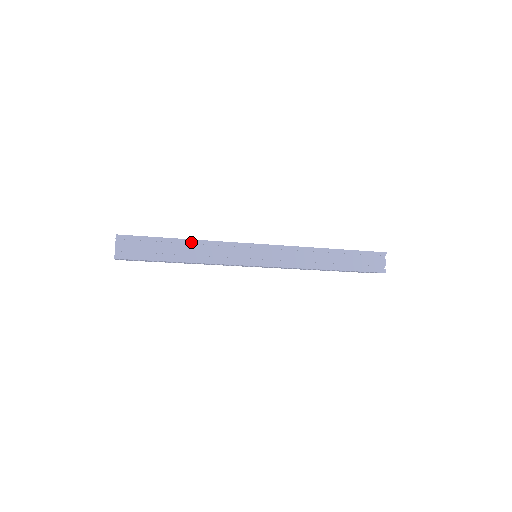
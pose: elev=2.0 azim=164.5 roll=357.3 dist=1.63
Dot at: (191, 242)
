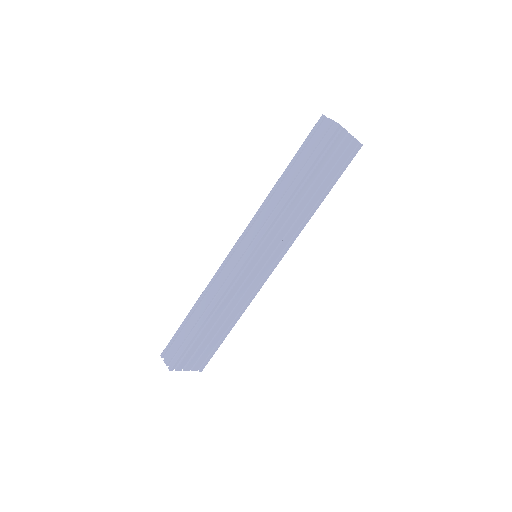
Dot at: (197, 305)
